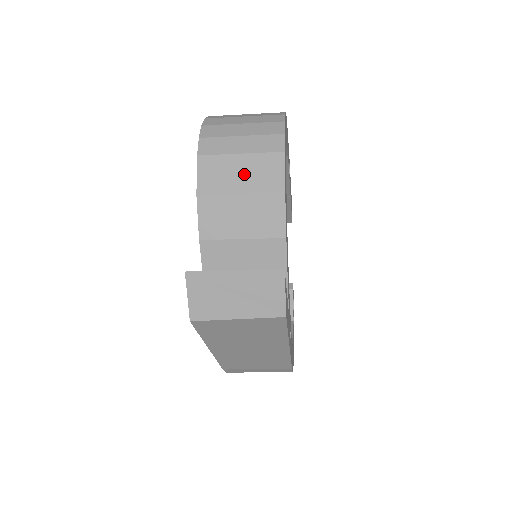
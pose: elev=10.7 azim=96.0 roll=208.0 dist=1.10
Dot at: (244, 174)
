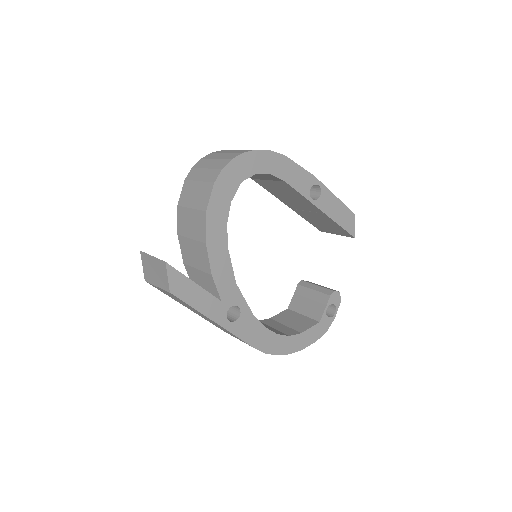
Dot at: (196, 195)
